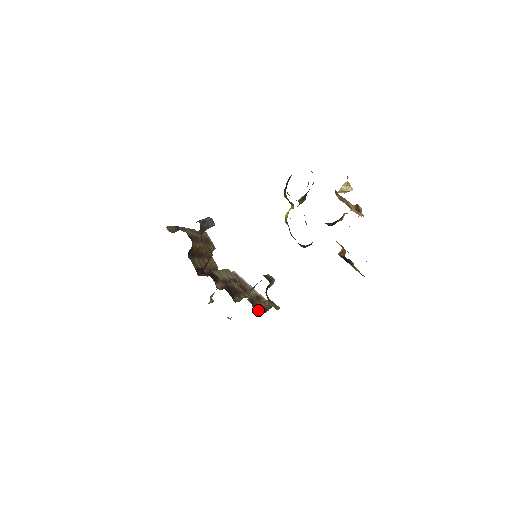
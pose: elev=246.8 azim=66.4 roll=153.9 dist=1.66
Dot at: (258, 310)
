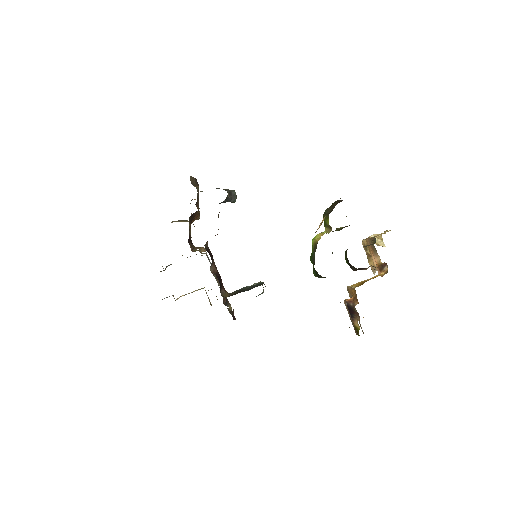
Dot at: (233, 313)
